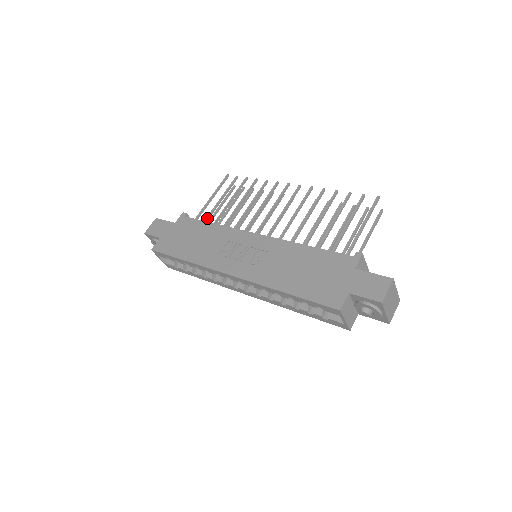
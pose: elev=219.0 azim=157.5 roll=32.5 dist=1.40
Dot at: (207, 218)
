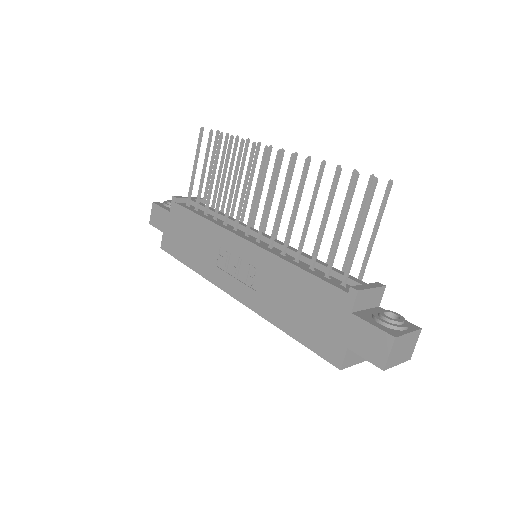
Dot at: (197, 202)
